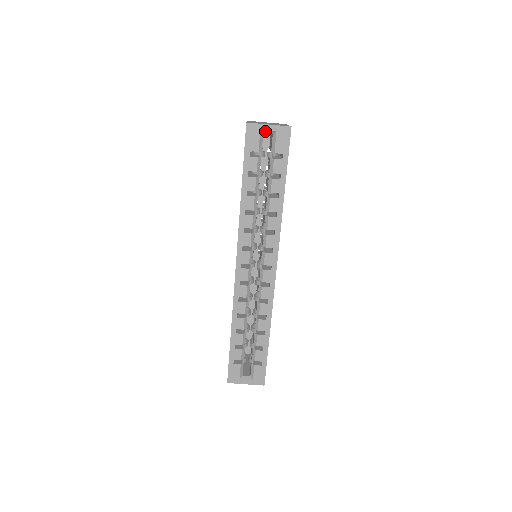
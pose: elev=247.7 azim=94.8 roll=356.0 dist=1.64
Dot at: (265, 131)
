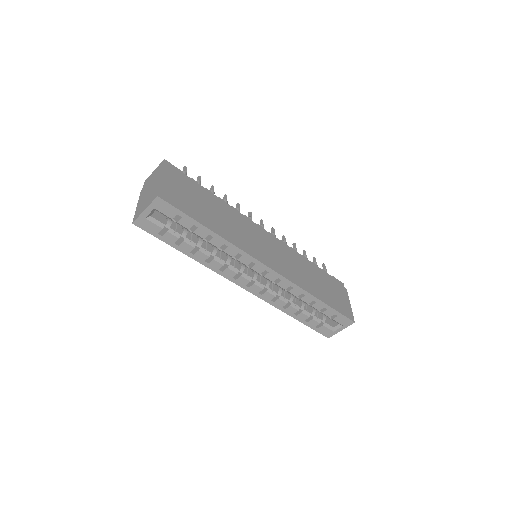
Dot at: (148, 215)
